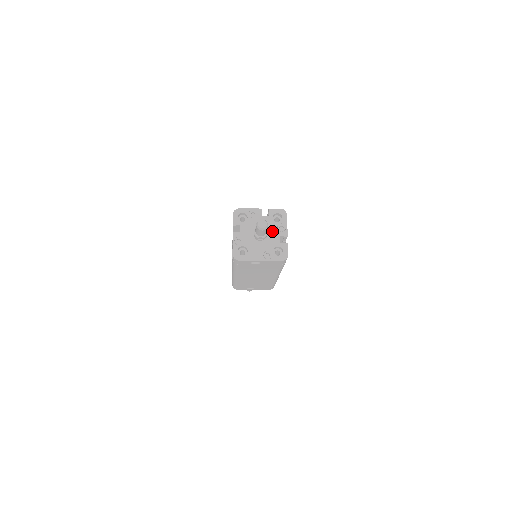
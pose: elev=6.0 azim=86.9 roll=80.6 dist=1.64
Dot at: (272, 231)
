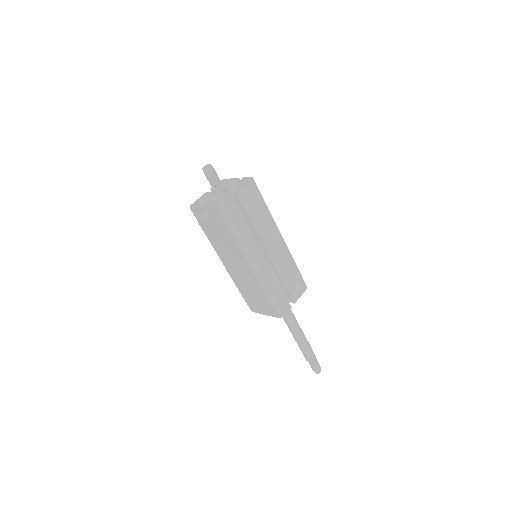
Dot at: (230, 190)
